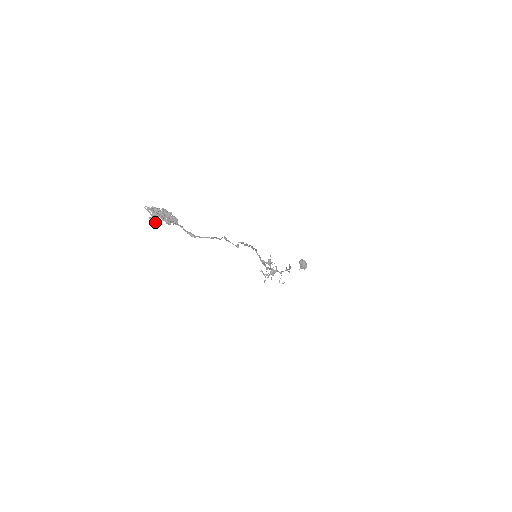
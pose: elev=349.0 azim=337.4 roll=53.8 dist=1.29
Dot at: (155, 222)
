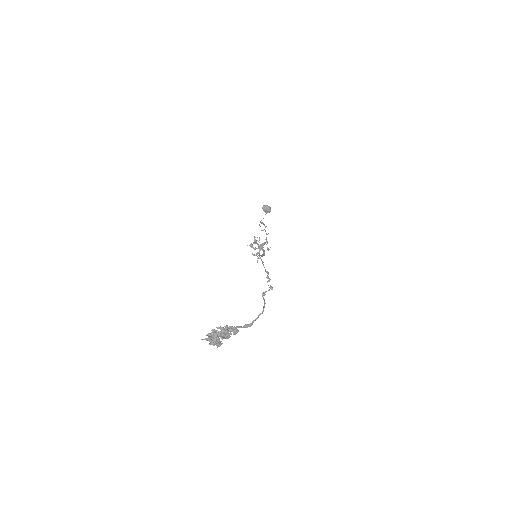
Dot at: (219, 346)
